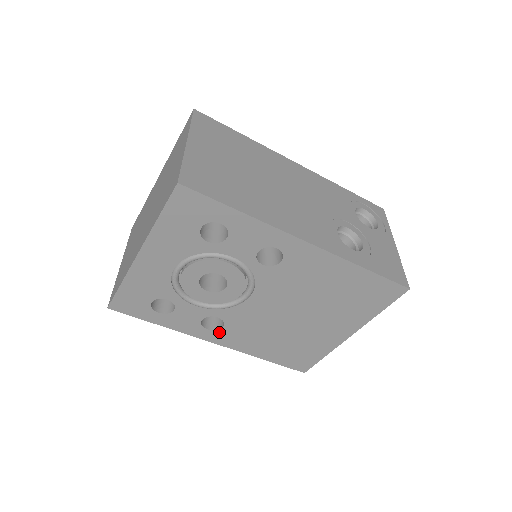
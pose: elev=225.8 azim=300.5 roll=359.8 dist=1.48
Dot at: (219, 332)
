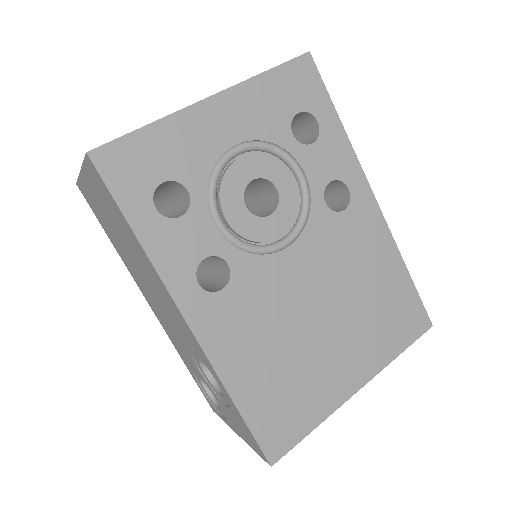
Dot at: (210, 299)
